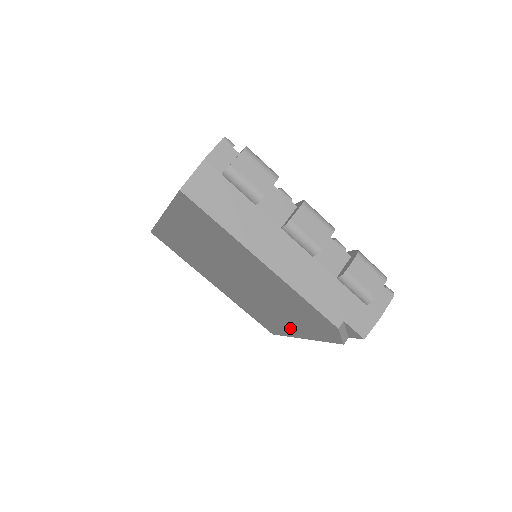
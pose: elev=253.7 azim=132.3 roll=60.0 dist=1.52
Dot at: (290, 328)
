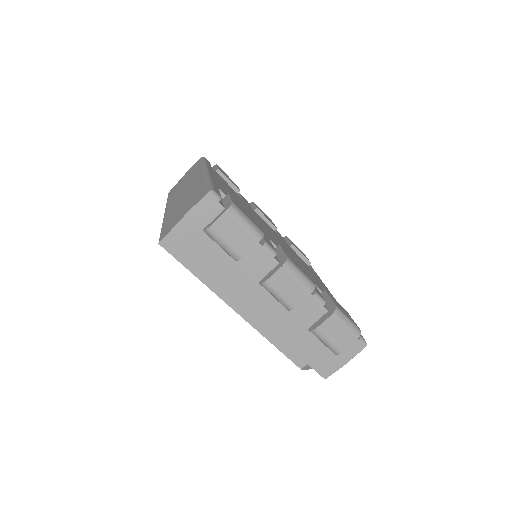
Dot at: occluded
